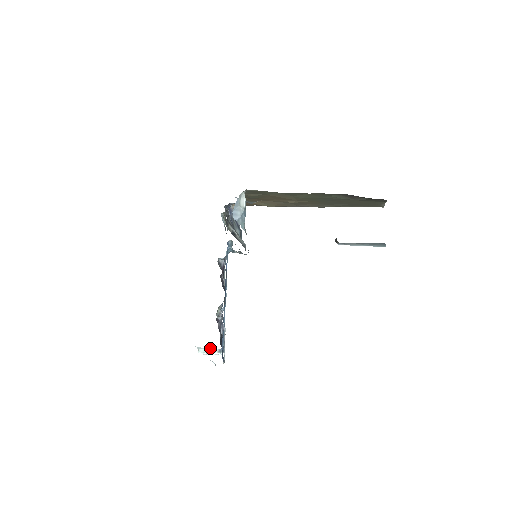
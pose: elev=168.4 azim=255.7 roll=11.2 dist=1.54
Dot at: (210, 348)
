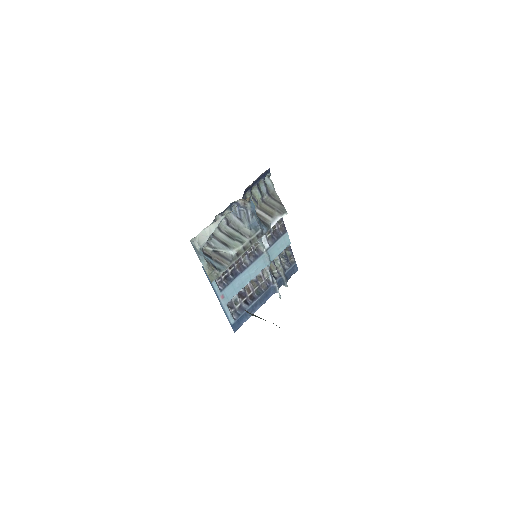
Dot at: occluded
